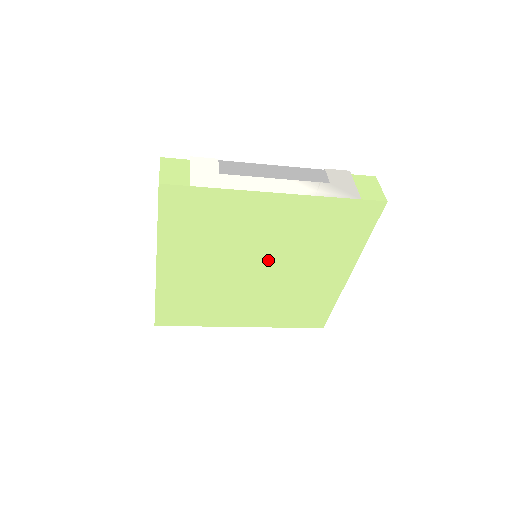
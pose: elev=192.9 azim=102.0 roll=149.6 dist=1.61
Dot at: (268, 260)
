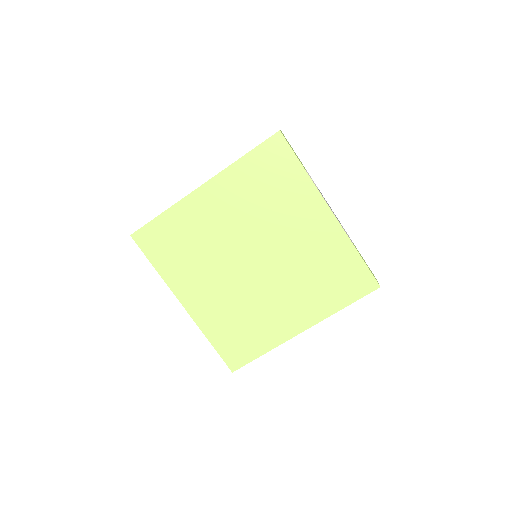
Dot at: (252, 246)
